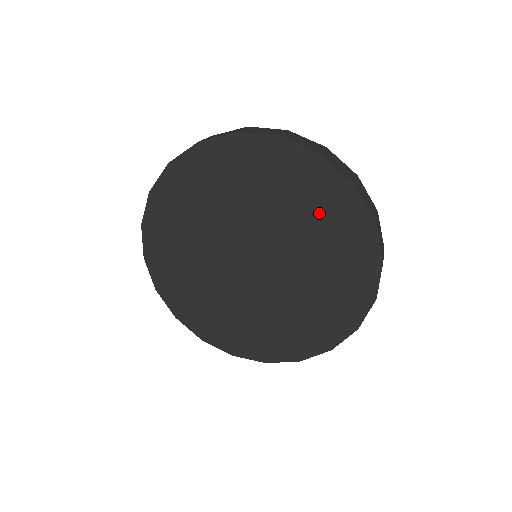
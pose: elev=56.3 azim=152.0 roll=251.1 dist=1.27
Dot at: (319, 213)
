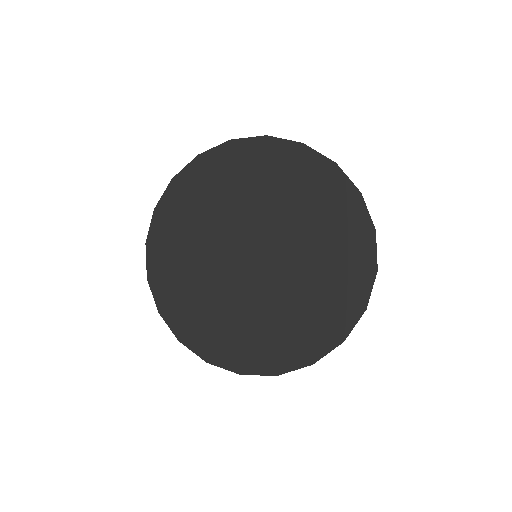
Dot at: (288, 182)
